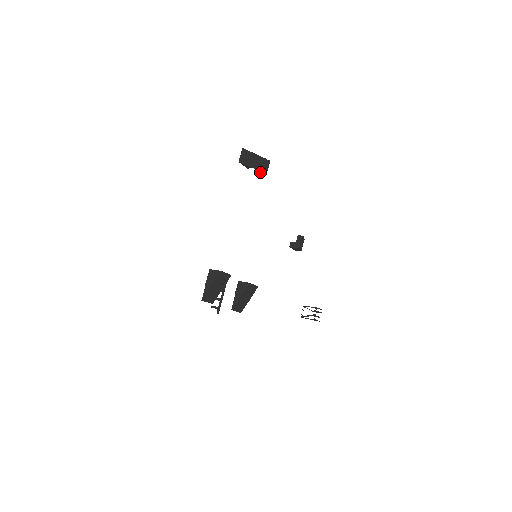
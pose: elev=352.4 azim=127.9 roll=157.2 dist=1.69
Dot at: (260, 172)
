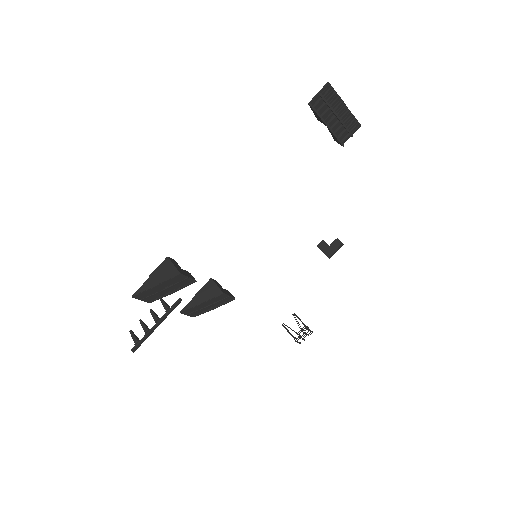
Dot at: (334, 136)
